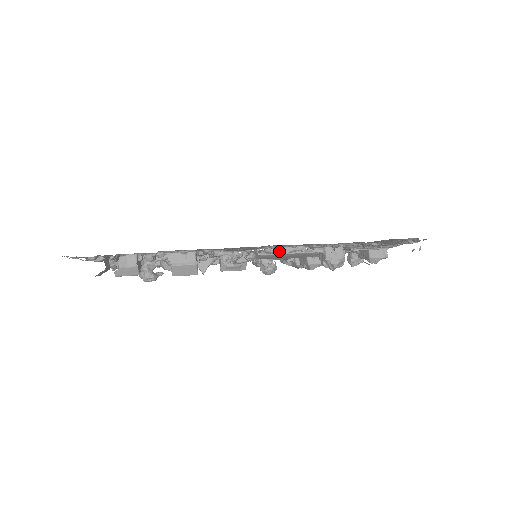
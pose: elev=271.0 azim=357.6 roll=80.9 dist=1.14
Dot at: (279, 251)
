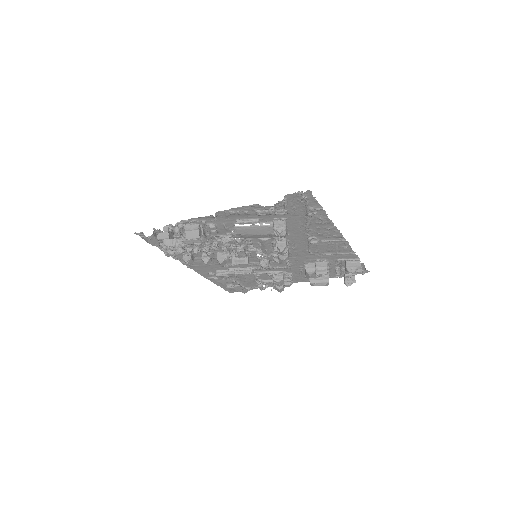
Dot at: (244, 222)
